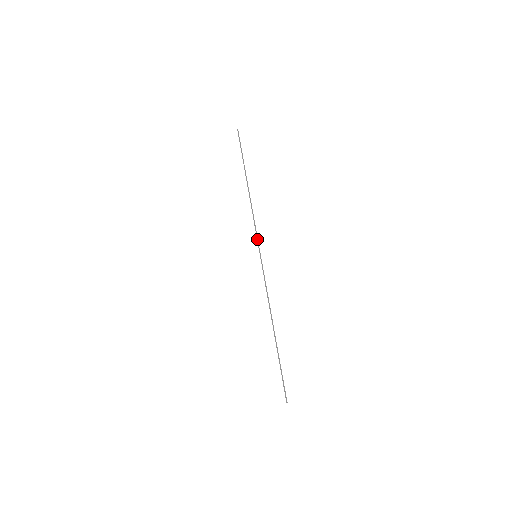
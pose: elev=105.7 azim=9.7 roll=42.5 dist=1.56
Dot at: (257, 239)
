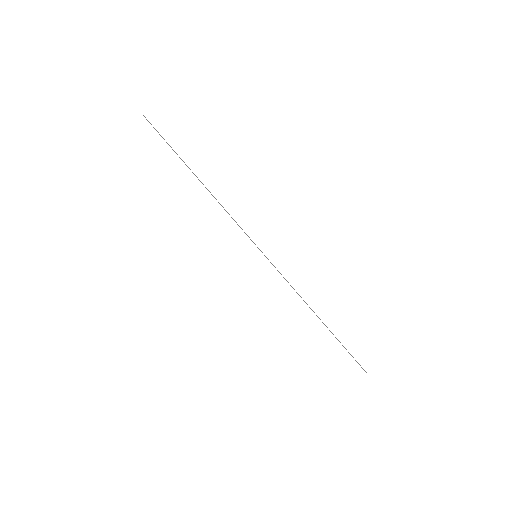
Dot at: (249, 237)
